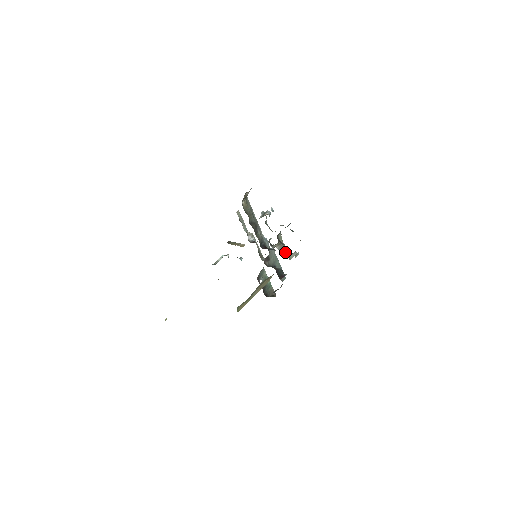
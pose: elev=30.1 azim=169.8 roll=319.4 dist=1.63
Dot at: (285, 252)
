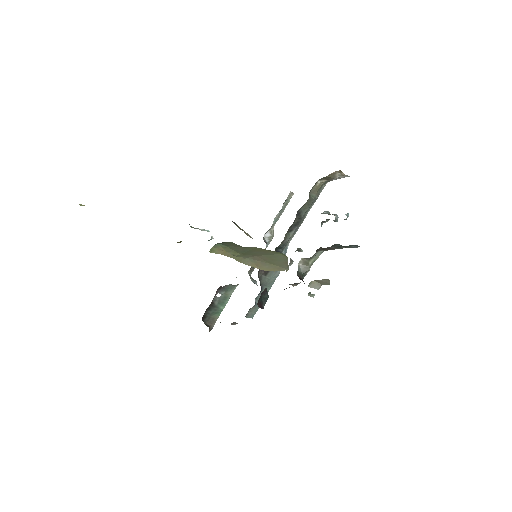
Dot at: (302, 278)
